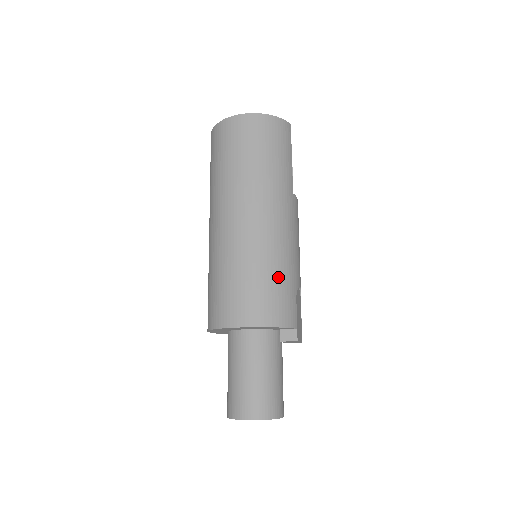
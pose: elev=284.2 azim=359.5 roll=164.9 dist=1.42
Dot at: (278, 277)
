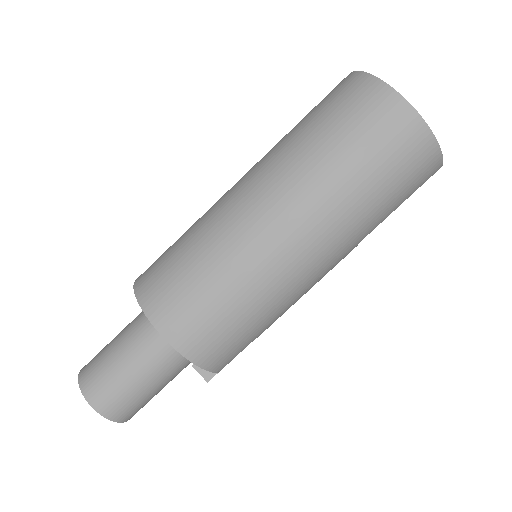
Dot at: (251, 323)
